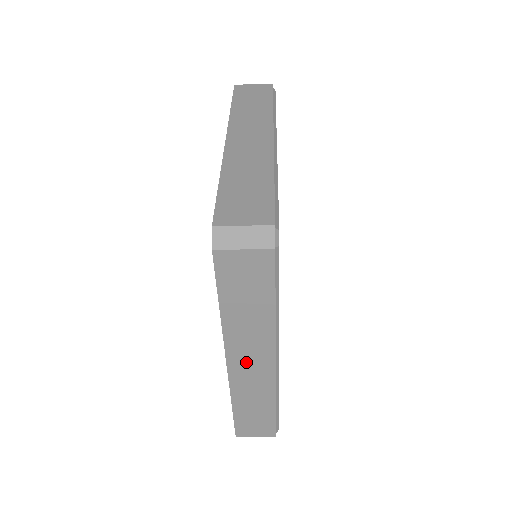
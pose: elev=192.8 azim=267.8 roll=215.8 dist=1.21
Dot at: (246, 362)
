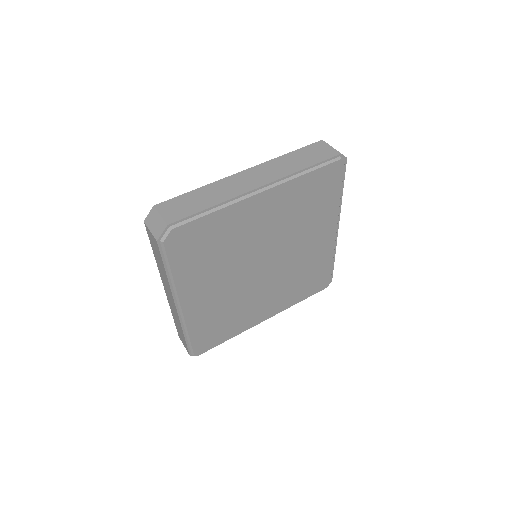
Dot at: occluded
